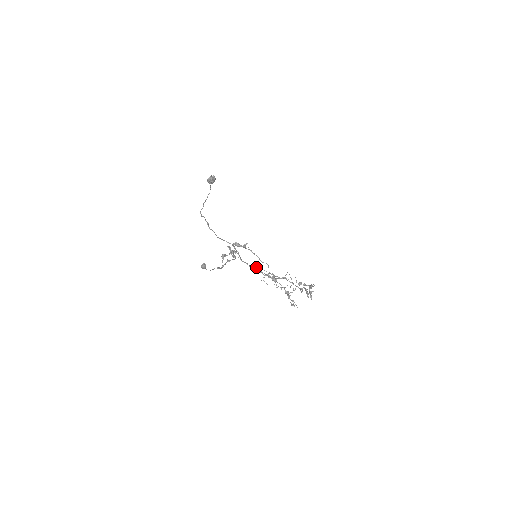
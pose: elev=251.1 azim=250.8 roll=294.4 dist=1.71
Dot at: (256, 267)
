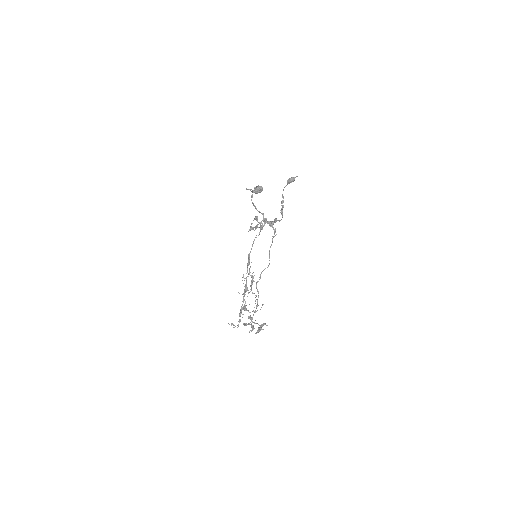
Dot at: occluded
